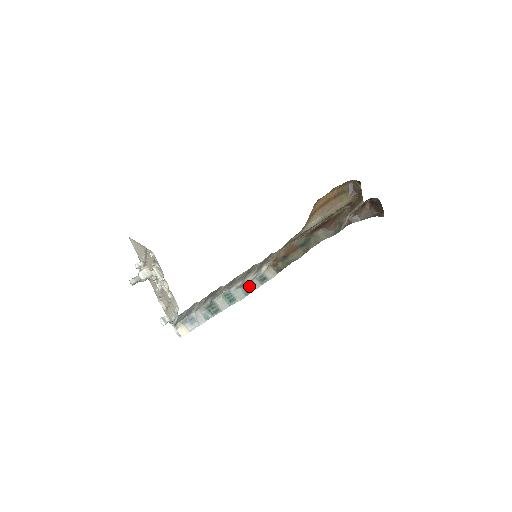
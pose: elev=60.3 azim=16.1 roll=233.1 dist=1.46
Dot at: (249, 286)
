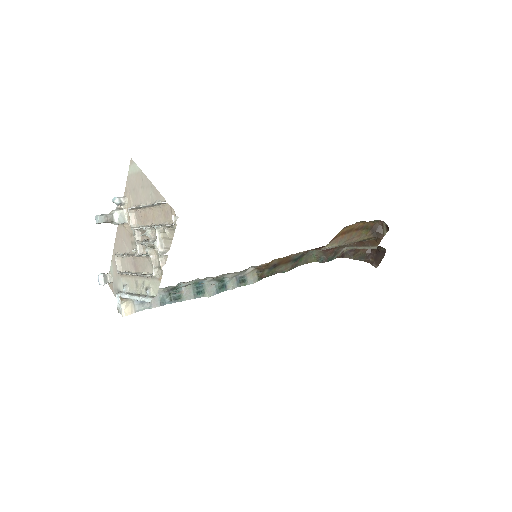
Dot at: (225, 282)
